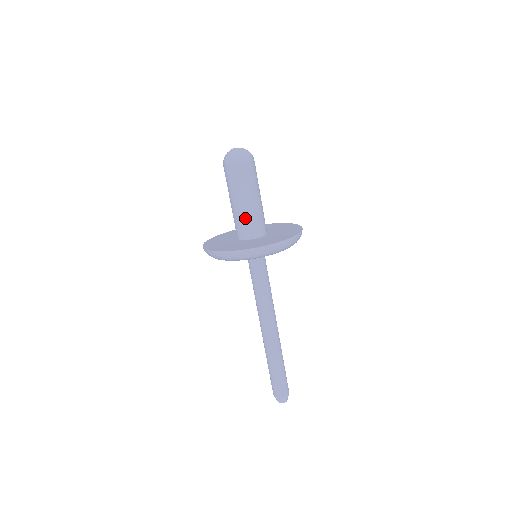
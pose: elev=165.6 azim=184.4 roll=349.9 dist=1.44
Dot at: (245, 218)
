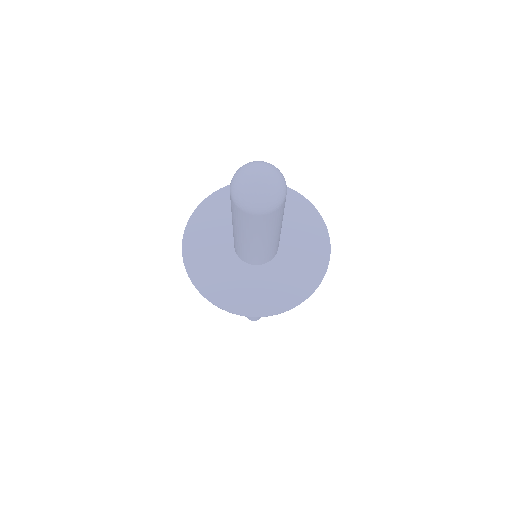
Dot at: (236, 241)
